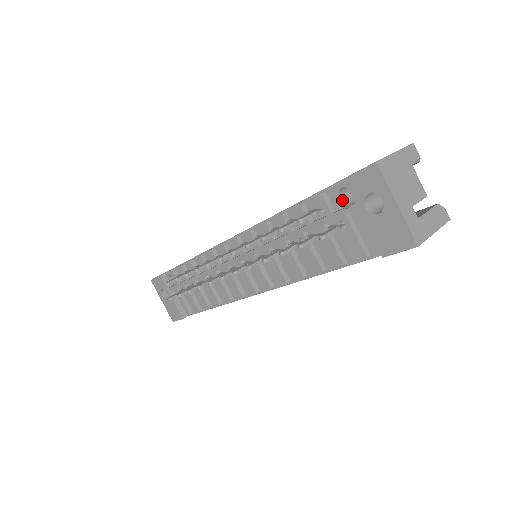
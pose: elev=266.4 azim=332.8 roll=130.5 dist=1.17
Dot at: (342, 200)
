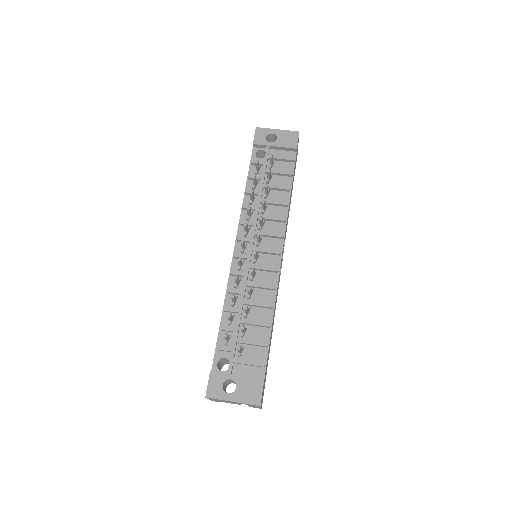
Dot at: (261, 160)
